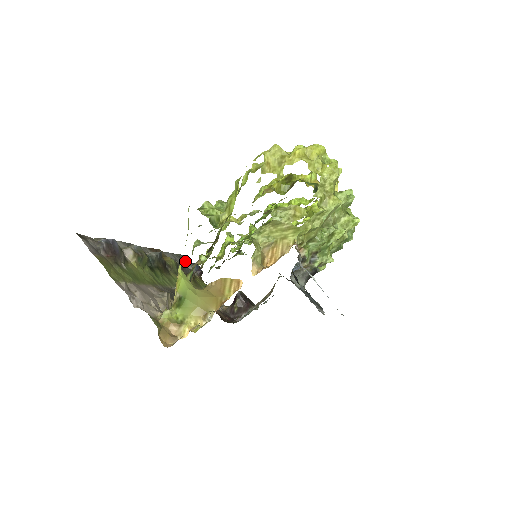
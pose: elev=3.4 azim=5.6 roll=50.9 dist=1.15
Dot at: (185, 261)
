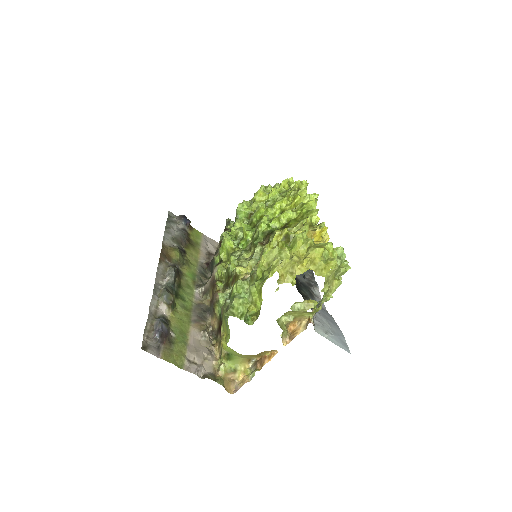
Dot at: (173, 219)
